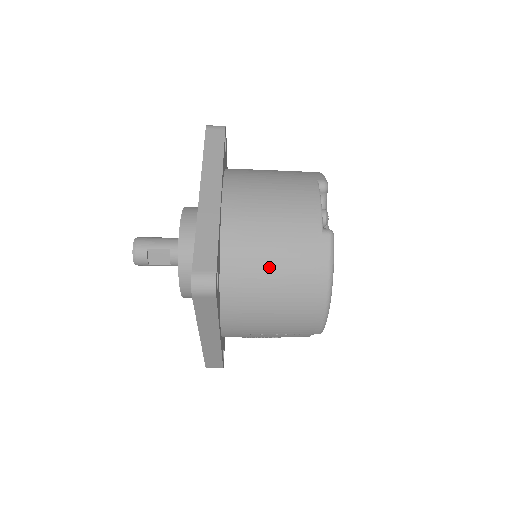
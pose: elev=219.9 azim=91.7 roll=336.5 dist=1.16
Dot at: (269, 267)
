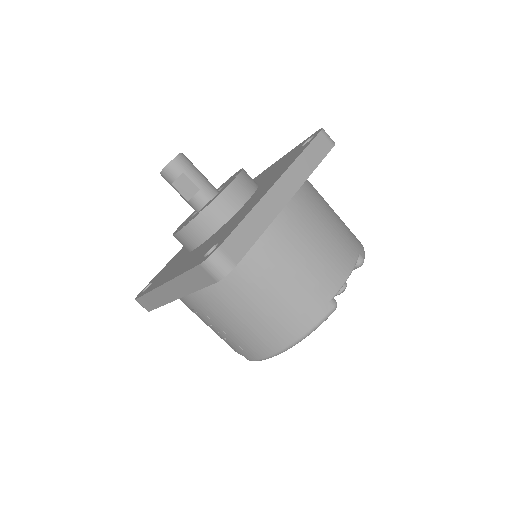
Dot at: (270, 289)
